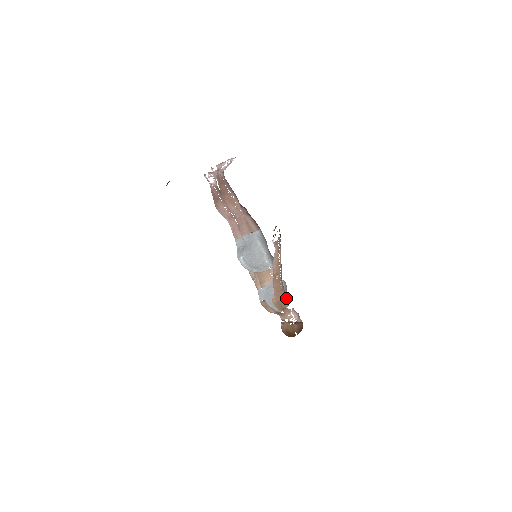
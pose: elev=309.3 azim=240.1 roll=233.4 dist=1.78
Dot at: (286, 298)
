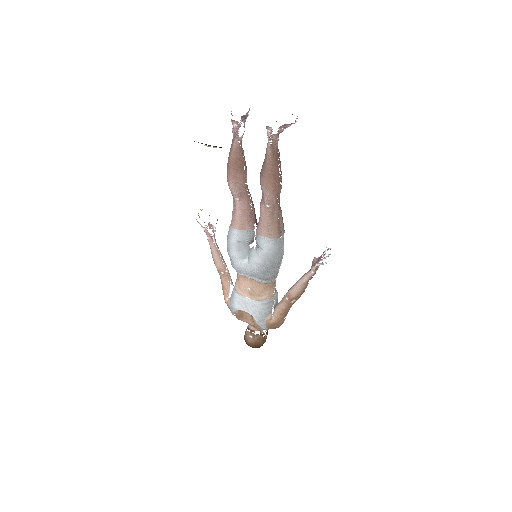
Dot at: (284, 319)
